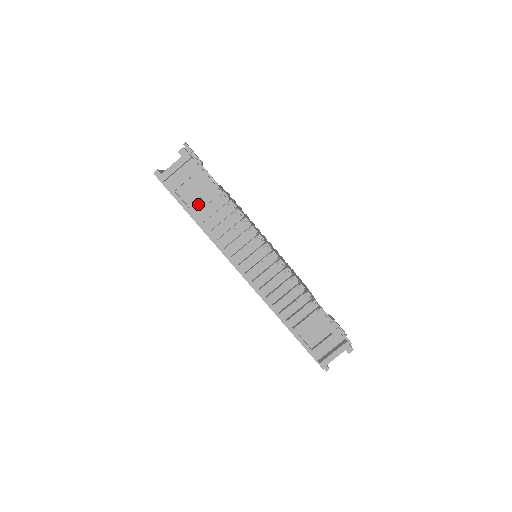
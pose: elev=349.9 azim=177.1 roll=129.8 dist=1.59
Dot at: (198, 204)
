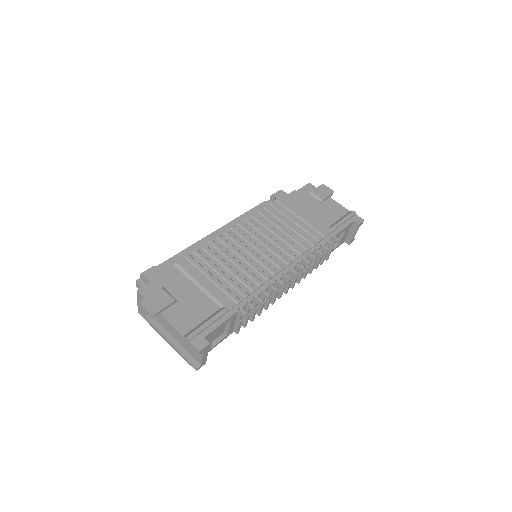
Dot at: (230, 329)
